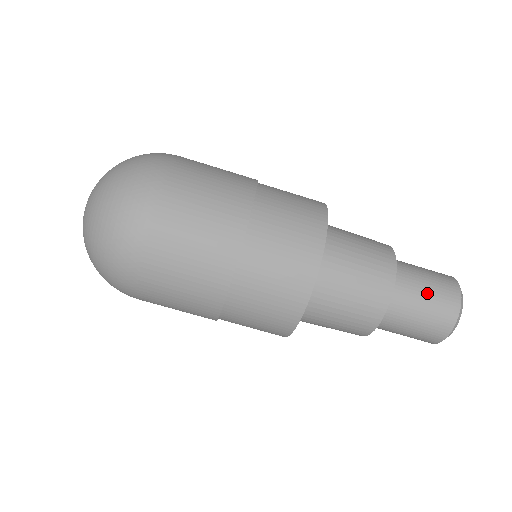
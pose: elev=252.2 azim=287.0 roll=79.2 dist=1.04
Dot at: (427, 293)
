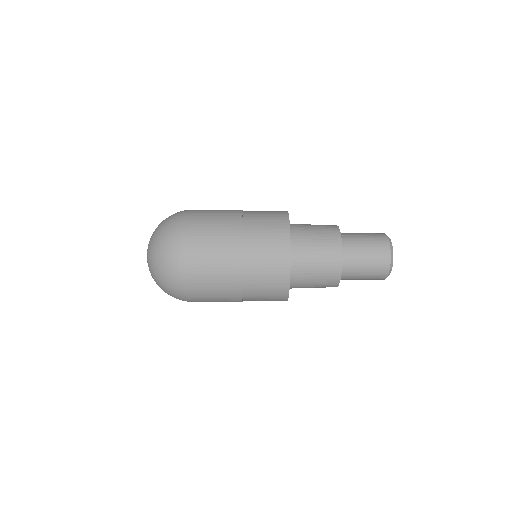
Dot at: occluded
